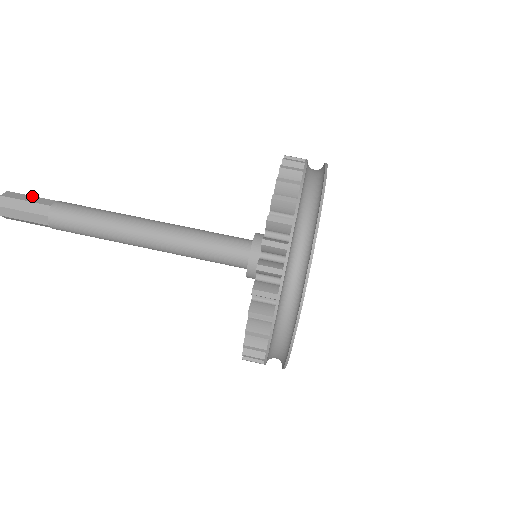
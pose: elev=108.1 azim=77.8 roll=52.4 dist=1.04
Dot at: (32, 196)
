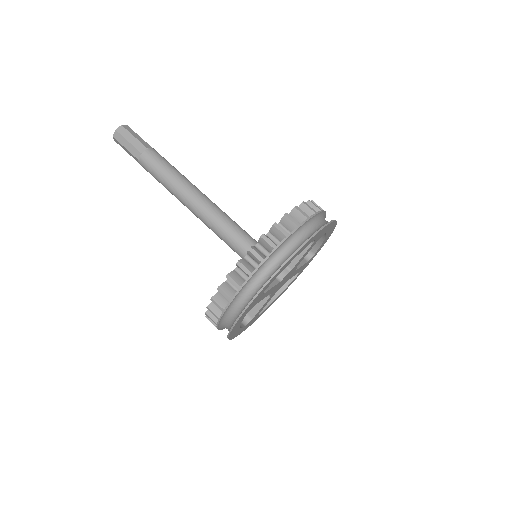
Dot at: (140, 137)
